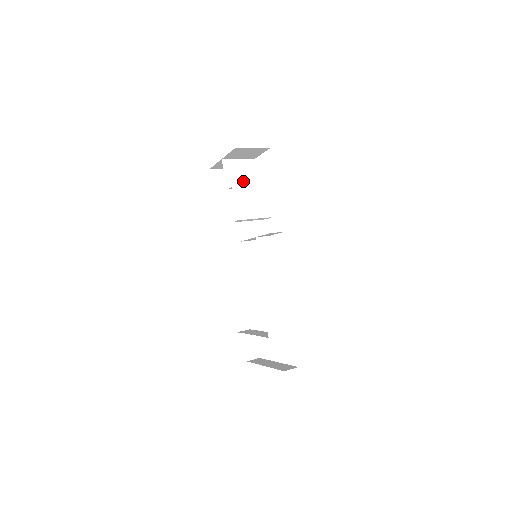
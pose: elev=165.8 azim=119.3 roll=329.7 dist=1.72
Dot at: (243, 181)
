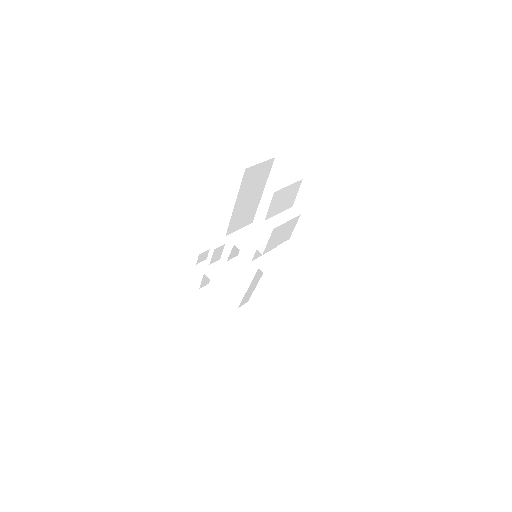
Dot at: (281, 206)
